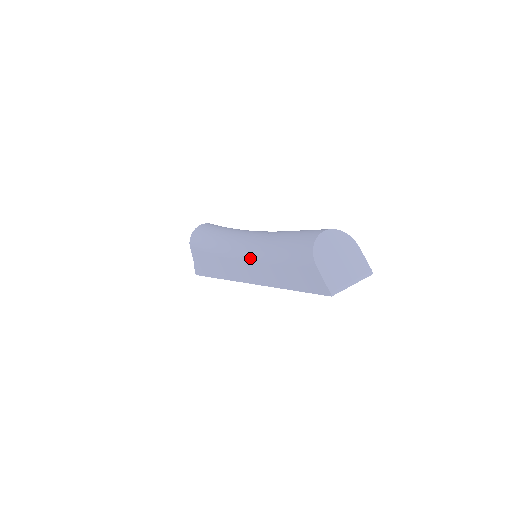
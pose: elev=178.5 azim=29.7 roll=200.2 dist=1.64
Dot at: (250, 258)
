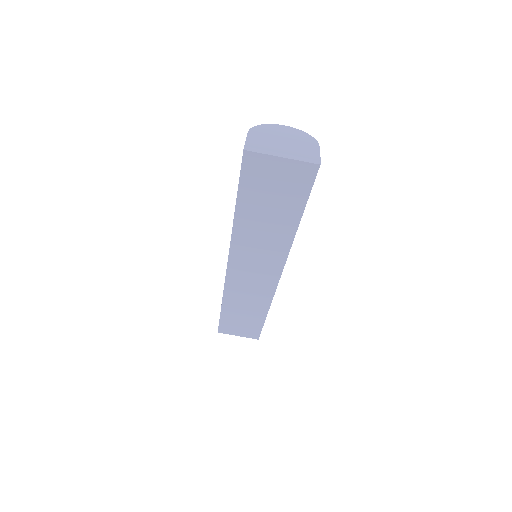
Dot at: occluded
